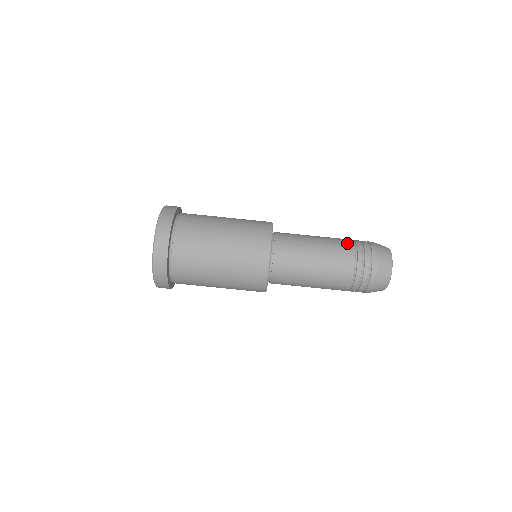
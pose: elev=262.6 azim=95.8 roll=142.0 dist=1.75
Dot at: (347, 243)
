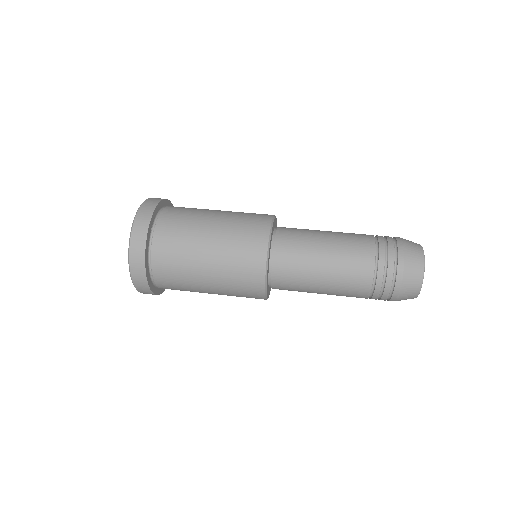
Dot at: occluded
